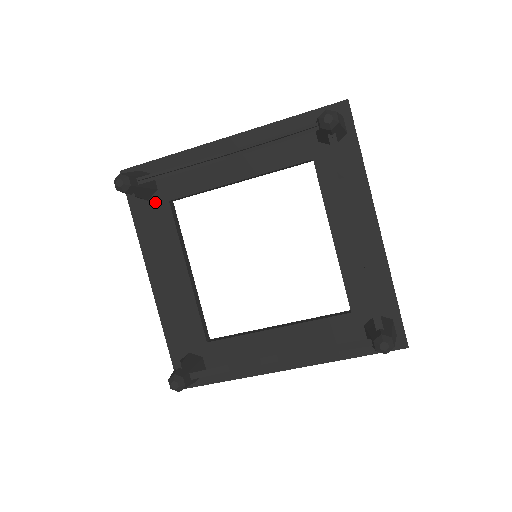
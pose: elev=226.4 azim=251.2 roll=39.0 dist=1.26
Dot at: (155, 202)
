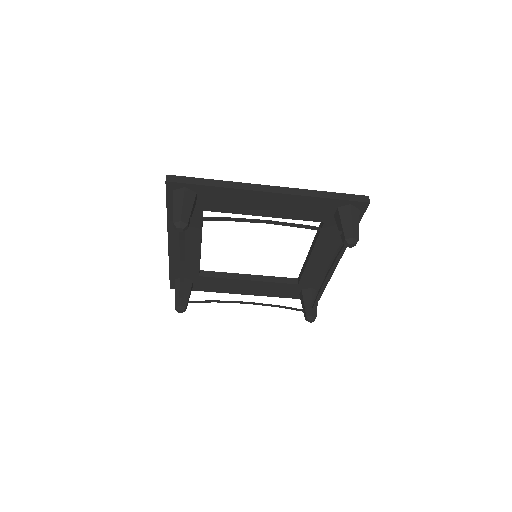
Dot at: occluded
